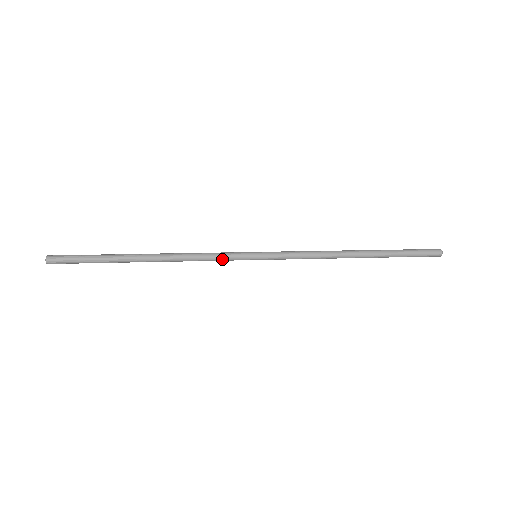
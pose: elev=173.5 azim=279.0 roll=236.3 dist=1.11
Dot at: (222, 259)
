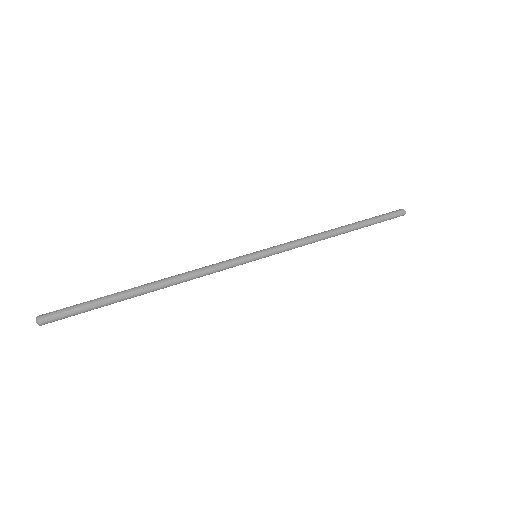
Dot at: (225, 269)
